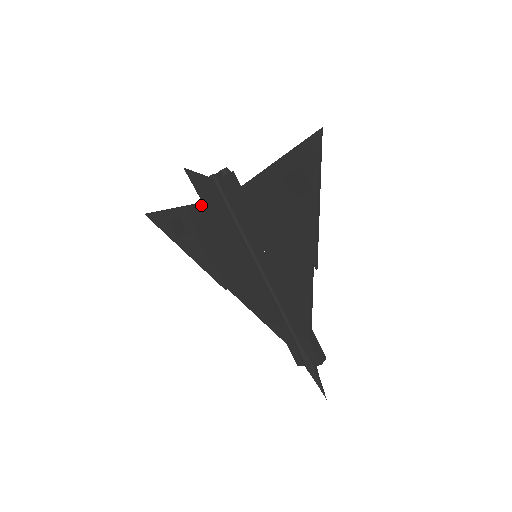
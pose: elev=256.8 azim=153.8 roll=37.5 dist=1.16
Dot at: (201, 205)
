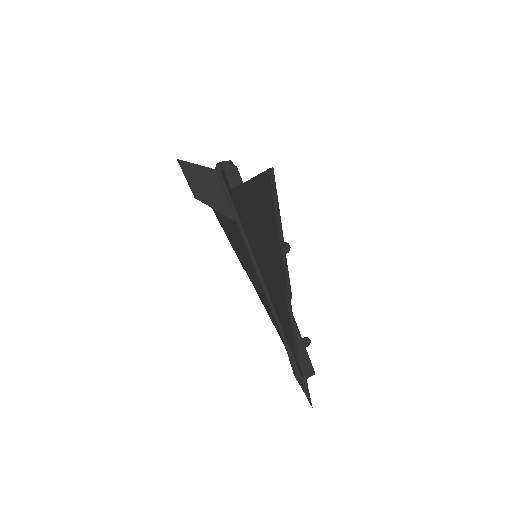
Dot at: occluded
